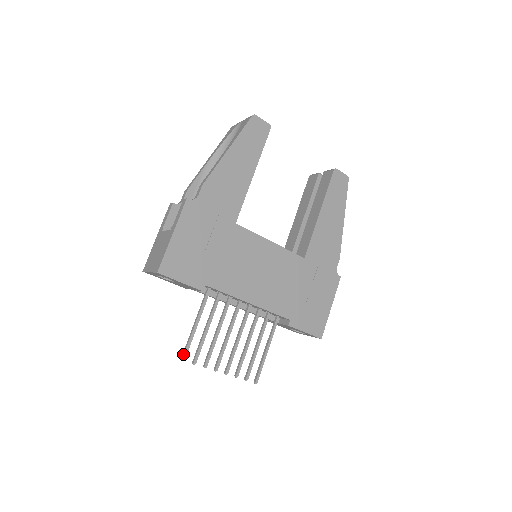
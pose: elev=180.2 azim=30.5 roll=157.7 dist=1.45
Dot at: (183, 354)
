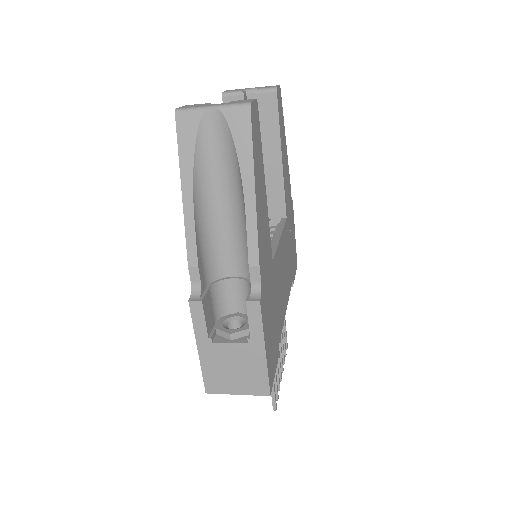
Dot at: (275, 406)
